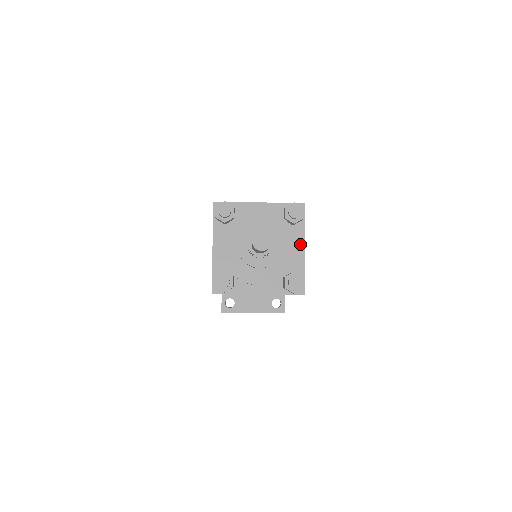
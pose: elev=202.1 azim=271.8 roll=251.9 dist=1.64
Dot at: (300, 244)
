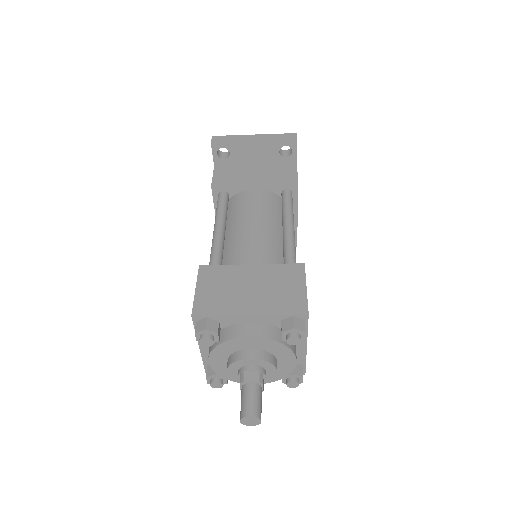
Dot at: (301, 345)
